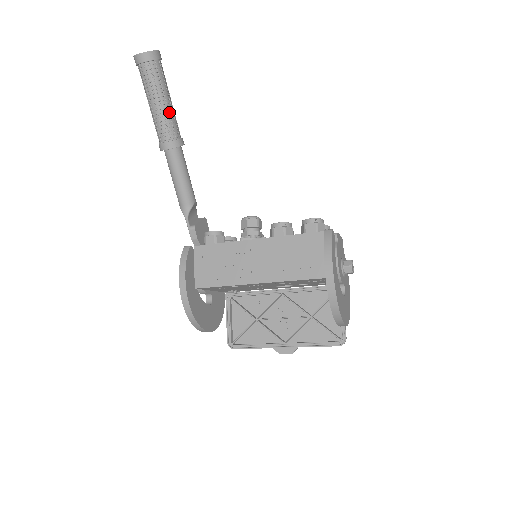
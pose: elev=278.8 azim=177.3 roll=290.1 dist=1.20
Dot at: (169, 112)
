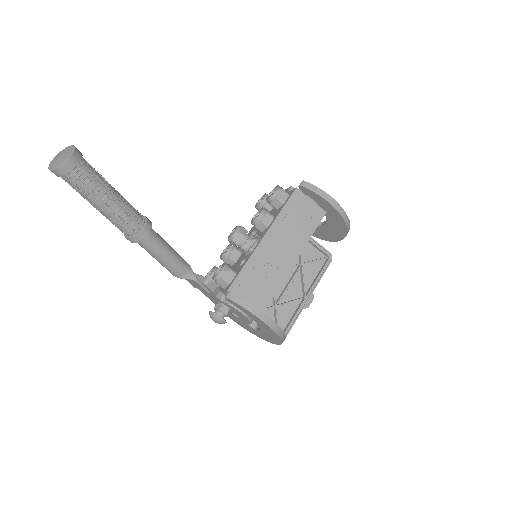
Dot at: (124, 198)
